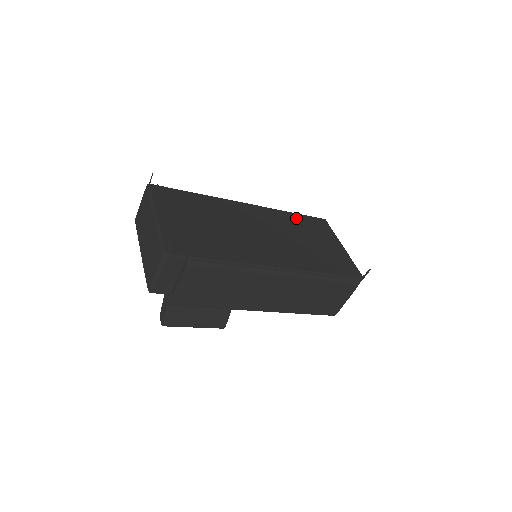
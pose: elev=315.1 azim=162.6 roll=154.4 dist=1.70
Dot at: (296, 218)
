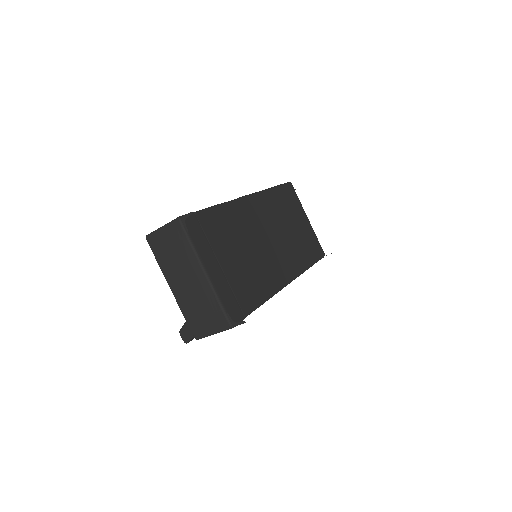
Dot at: (277, 196)
